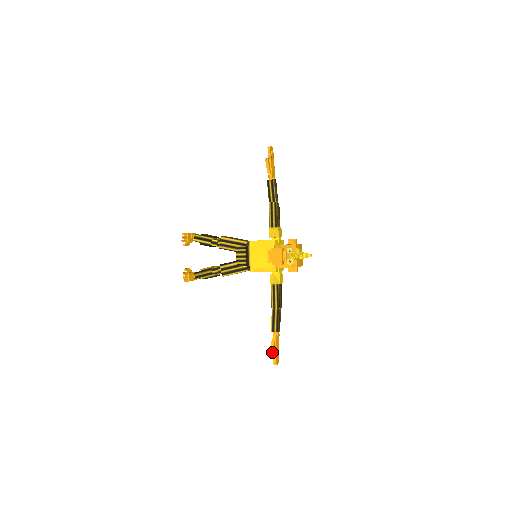
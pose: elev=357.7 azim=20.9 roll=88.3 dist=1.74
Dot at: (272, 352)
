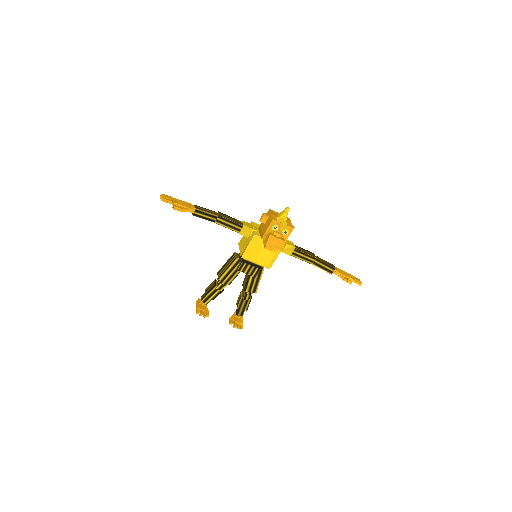
Dot at: (351, 283)
